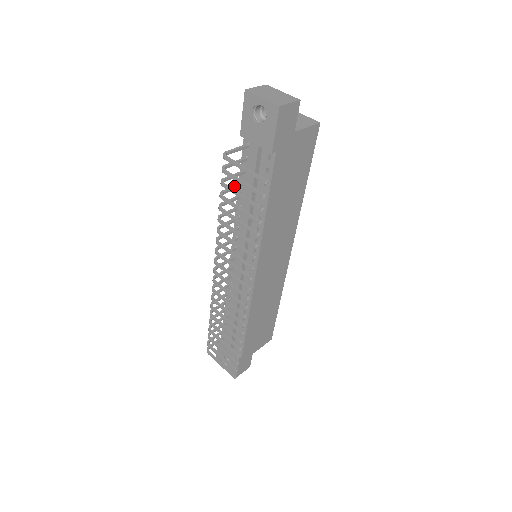
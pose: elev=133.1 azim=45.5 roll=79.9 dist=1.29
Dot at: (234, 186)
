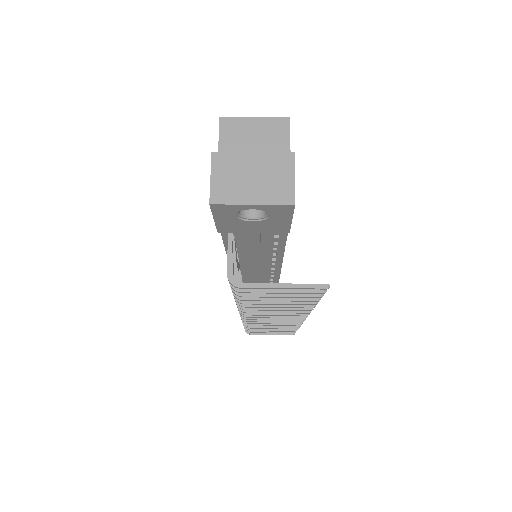
Dot at: occluded
